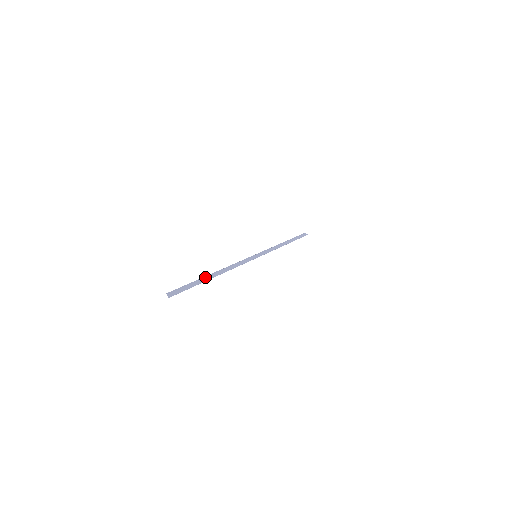
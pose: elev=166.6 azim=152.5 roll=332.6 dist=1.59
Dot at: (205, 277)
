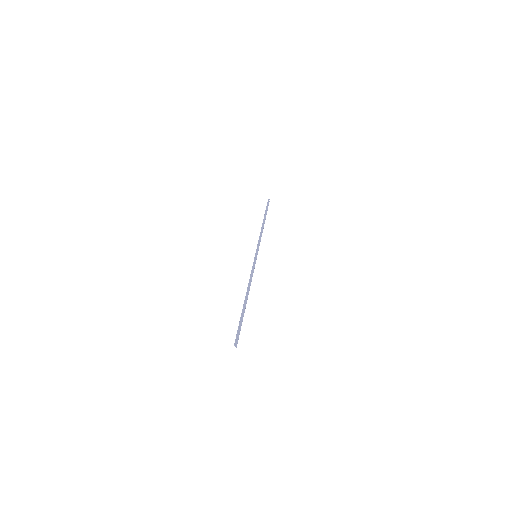
Dot at: (243, 307)
